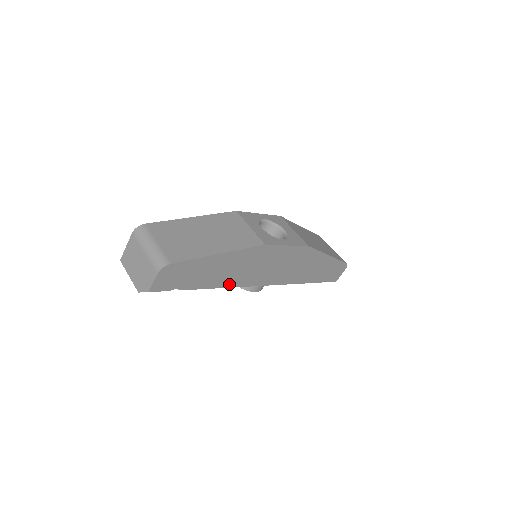
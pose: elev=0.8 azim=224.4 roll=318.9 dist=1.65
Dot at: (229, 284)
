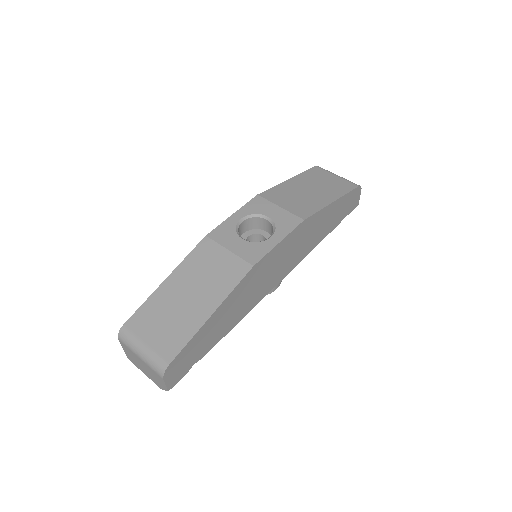
Dot at: (243, 314)
